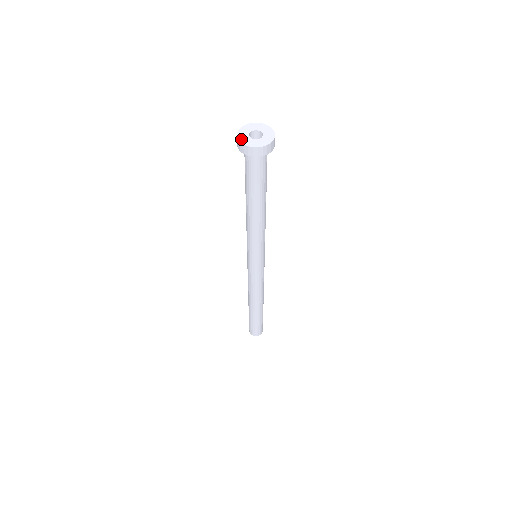
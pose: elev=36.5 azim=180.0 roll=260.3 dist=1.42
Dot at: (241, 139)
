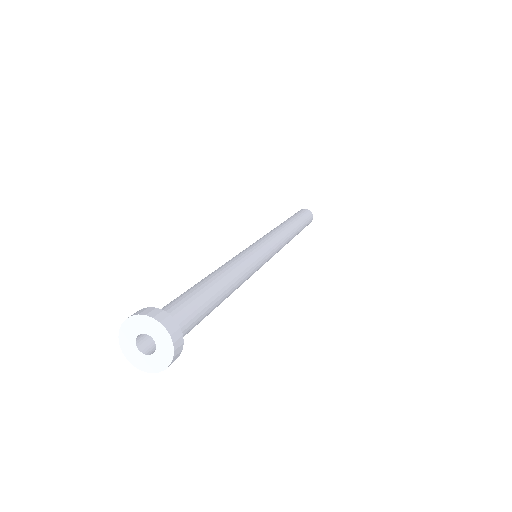
Dot at: (142, 367)
